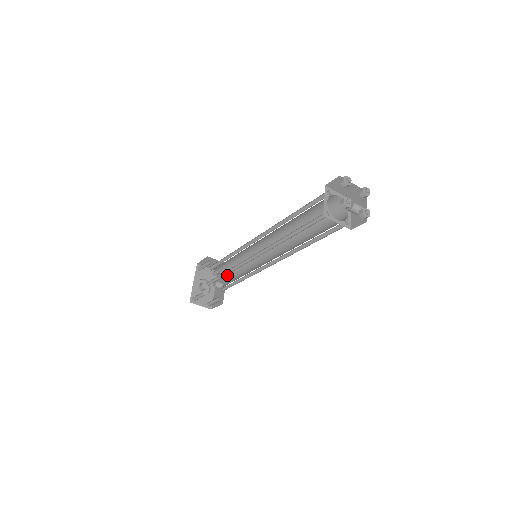
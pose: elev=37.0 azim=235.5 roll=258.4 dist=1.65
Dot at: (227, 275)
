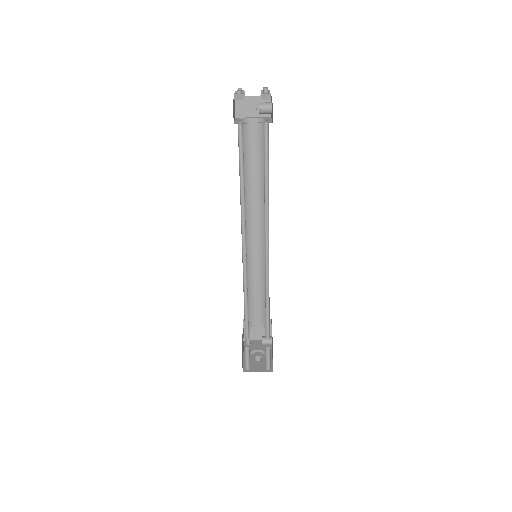
Dot at: occluded
